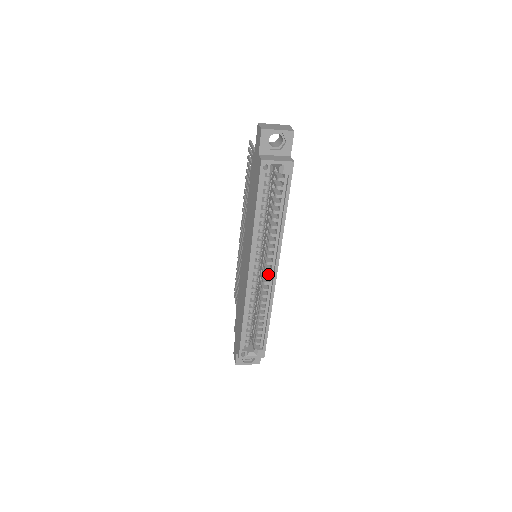
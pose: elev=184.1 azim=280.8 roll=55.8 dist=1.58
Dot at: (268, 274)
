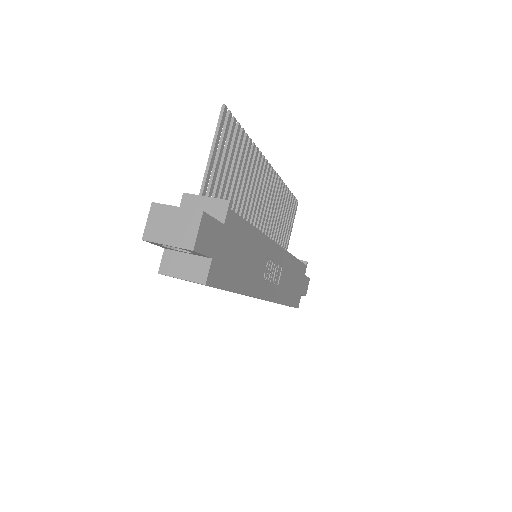
Dot at: occluded
